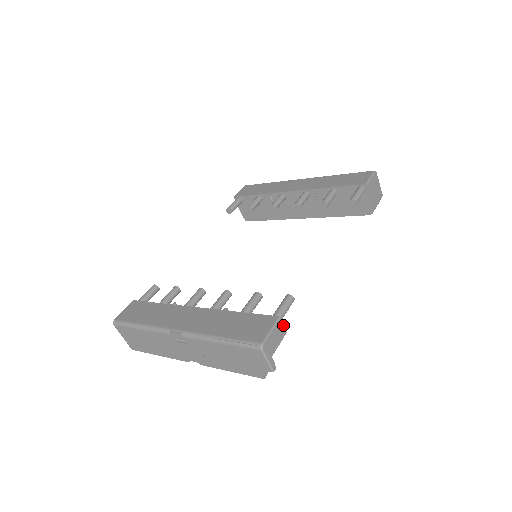
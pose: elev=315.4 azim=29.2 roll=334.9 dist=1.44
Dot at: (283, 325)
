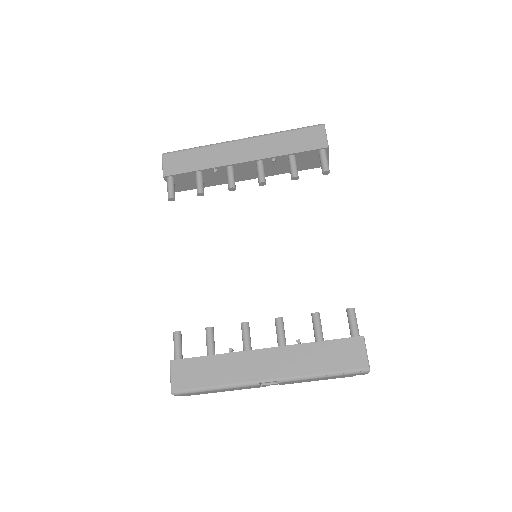
Dot at: occluded
